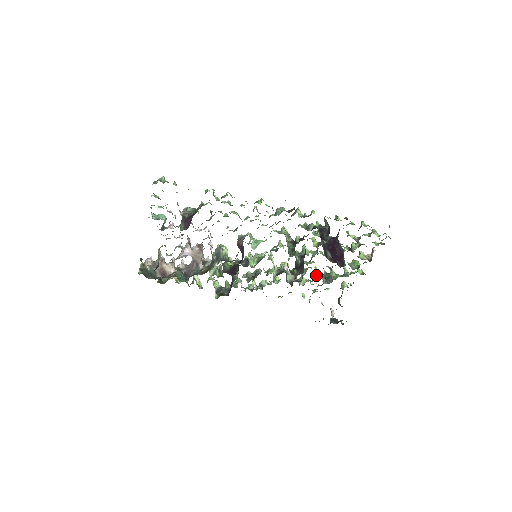
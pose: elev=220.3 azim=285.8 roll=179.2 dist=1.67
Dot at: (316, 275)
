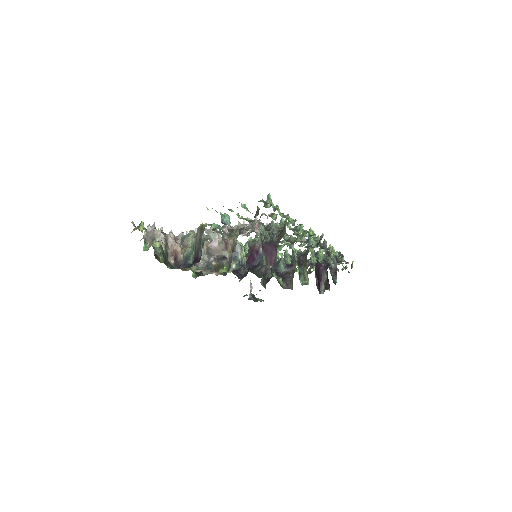
Dot at: occluded
